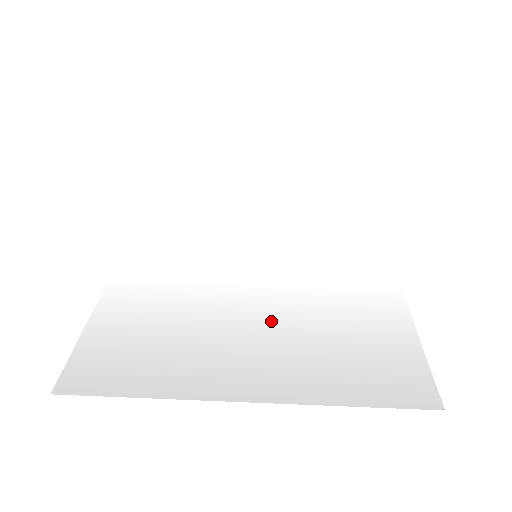
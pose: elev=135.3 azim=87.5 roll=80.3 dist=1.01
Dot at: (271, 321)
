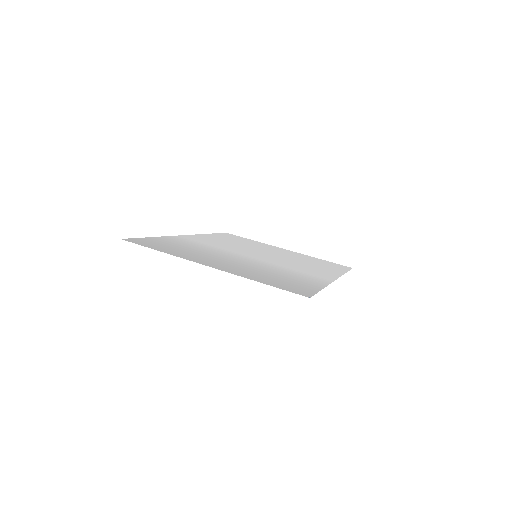
Dot at: (244, 264)
